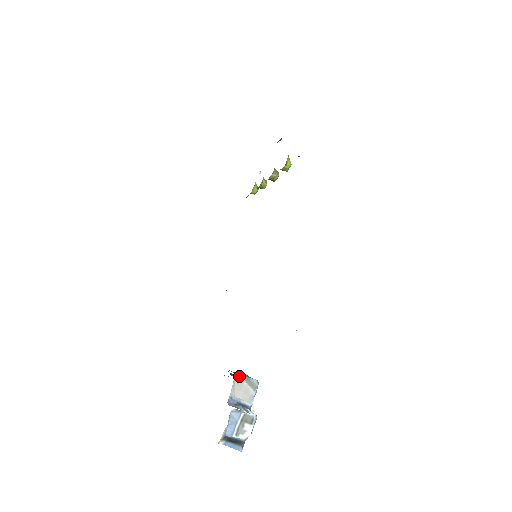
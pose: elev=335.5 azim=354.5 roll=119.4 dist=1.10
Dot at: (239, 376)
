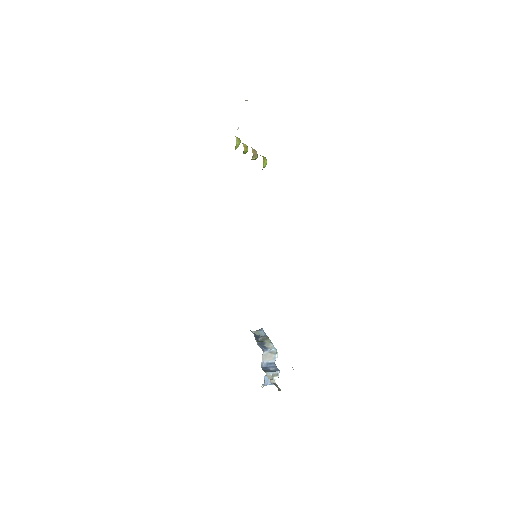
Dot at: (264, 352)
